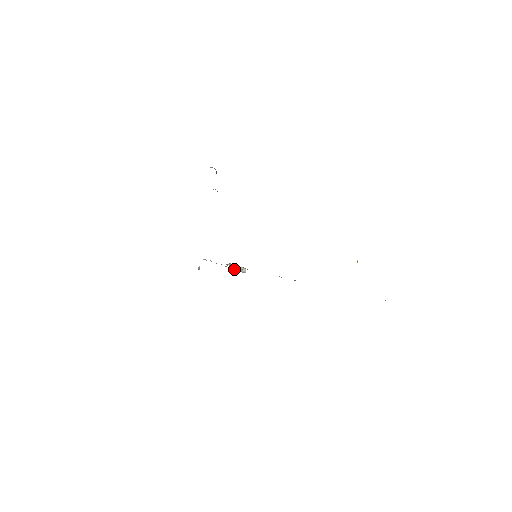
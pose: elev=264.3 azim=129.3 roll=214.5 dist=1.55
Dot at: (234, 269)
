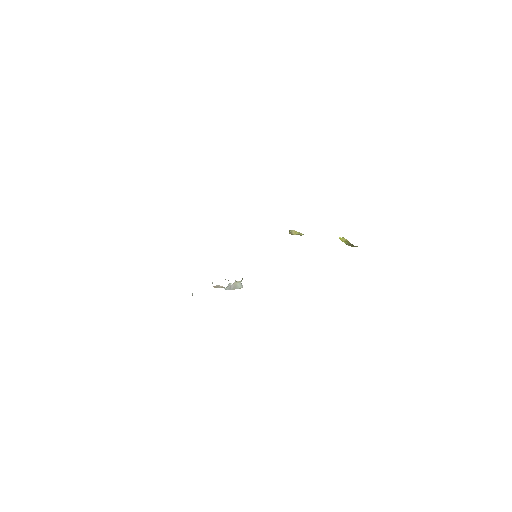
Dot at: occluded
